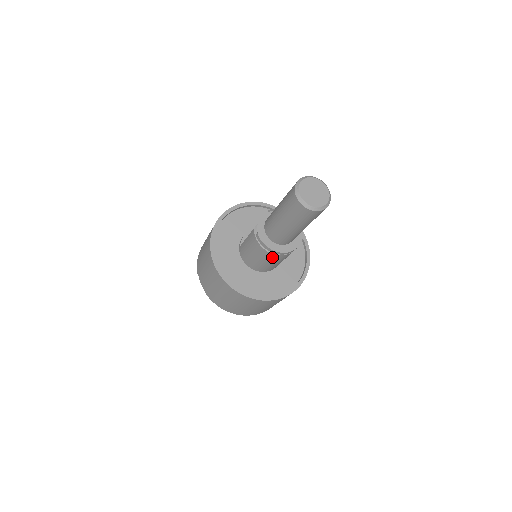
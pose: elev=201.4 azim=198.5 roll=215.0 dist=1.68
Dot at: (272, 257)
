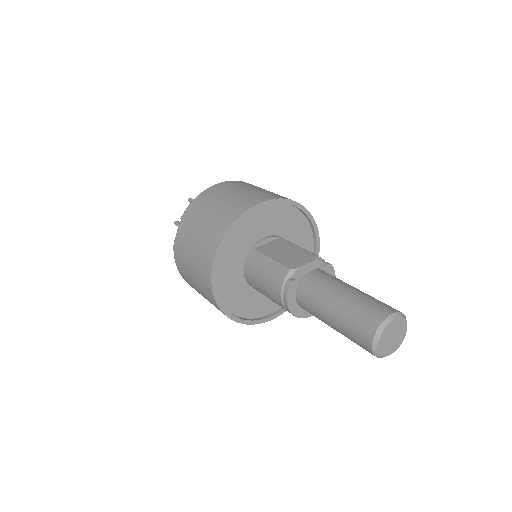
Dot at: (279, 304)
